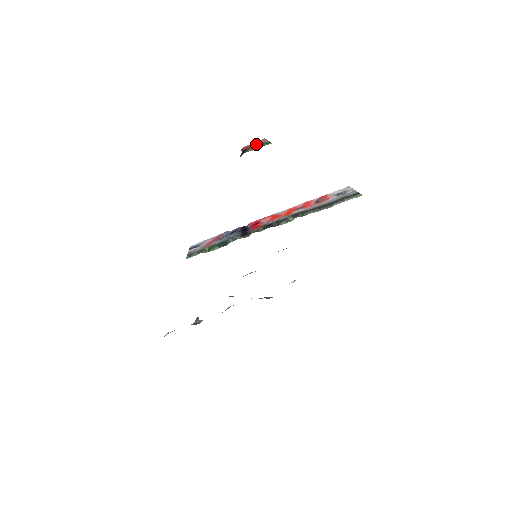
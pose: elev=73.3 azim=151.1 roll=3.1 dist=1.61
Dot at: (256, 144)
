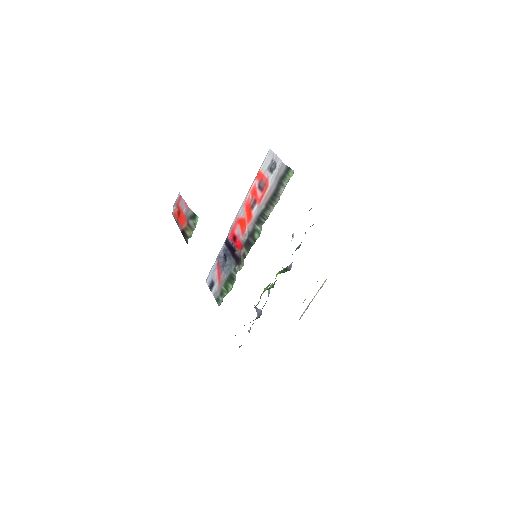
Dot at: (184, 218)
